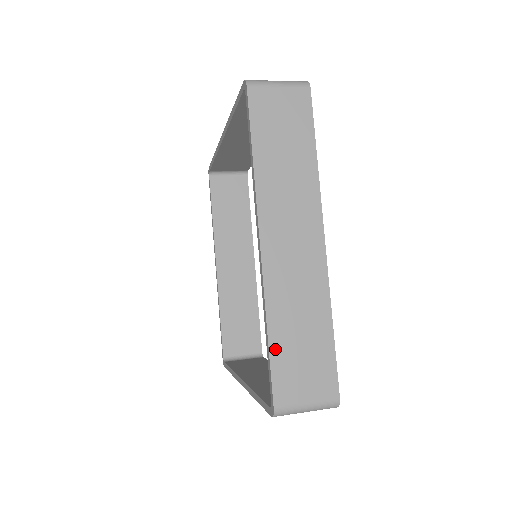
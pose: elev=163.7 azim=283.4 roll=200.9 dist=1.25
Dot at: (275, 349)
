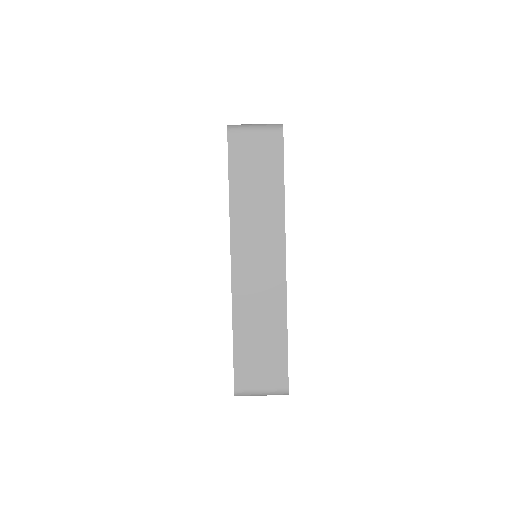
Dot at: occluded
